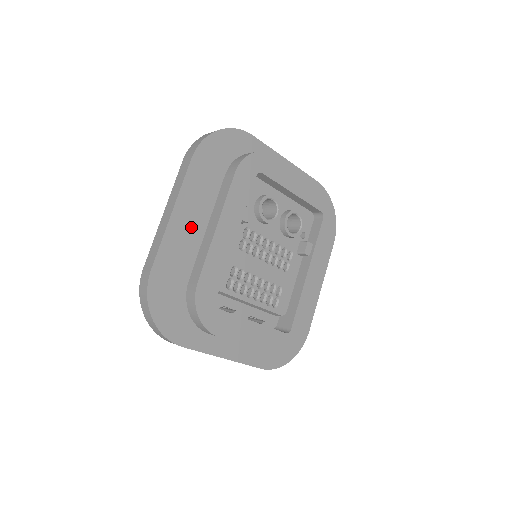
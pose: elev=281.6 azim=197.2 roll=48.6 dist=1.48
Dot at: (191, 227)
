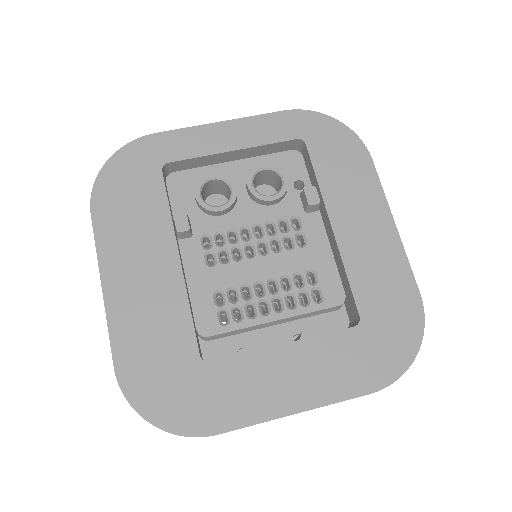
Dot at: (137, 285)
